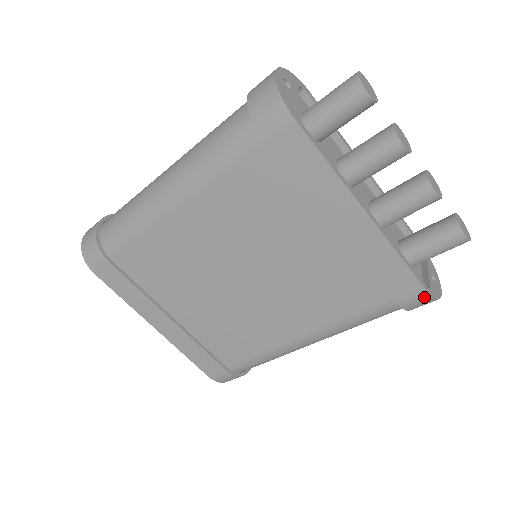
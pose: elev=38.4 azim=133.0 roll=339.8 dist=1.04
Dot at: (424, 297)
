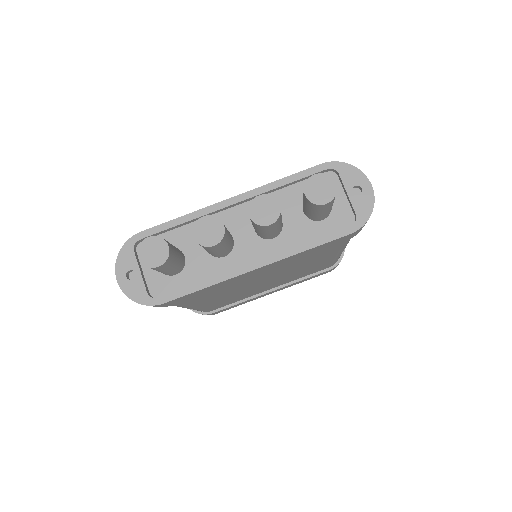
Dot at: (359, 230)
